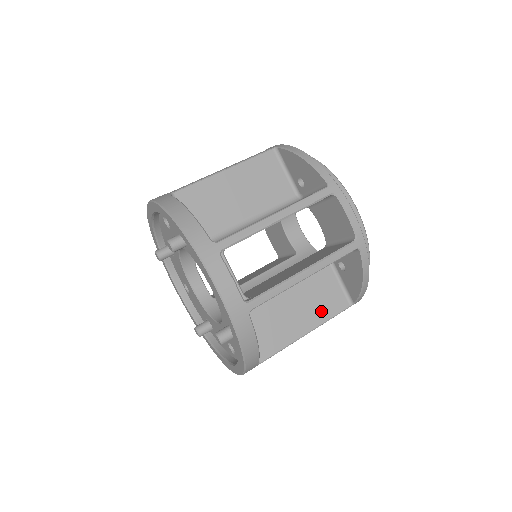
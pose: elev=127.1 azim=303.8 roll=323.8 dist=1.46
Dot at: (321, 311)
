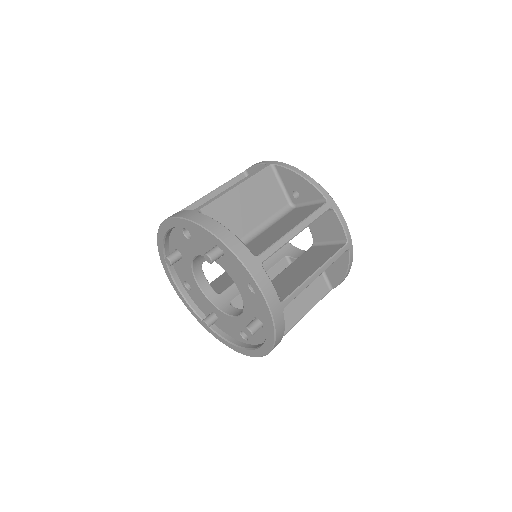
Dot at: (311, 298)
